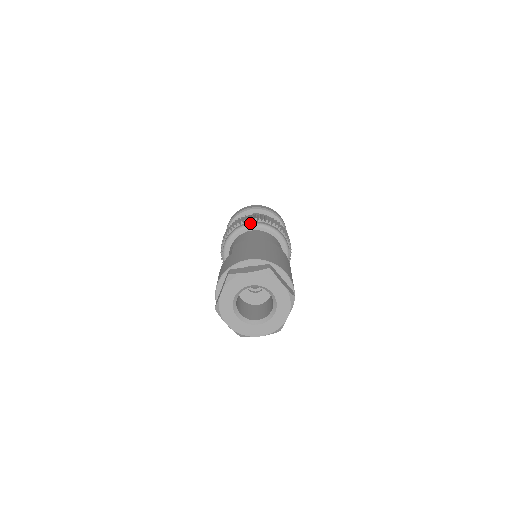
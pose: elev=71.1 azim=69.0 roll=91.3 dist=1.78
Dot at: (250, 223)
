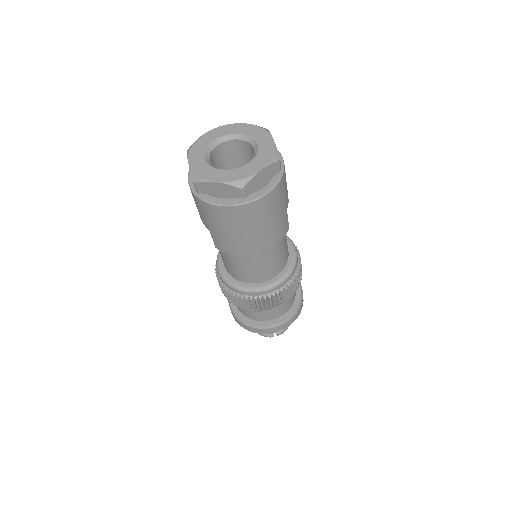
Dot at: occluded
